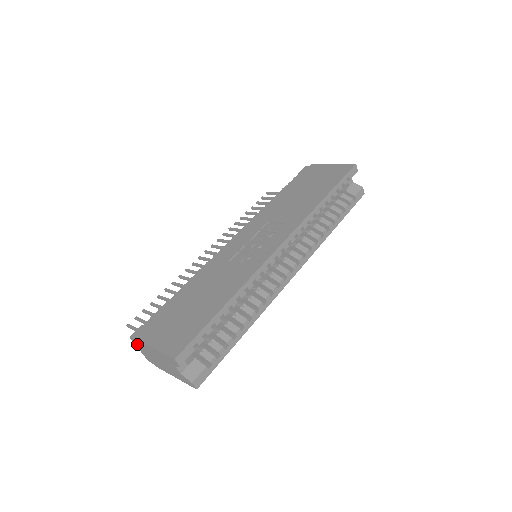
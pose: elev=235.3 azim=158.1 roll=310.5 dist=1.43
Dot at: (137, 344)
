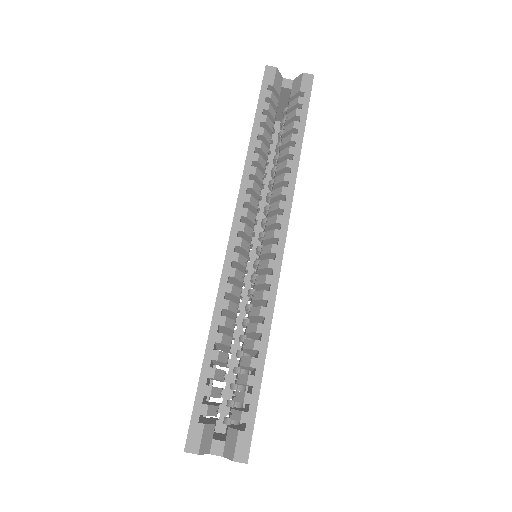
Dot at: occluded
